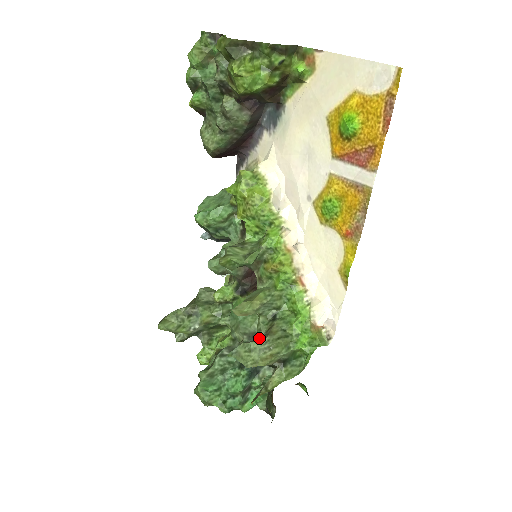
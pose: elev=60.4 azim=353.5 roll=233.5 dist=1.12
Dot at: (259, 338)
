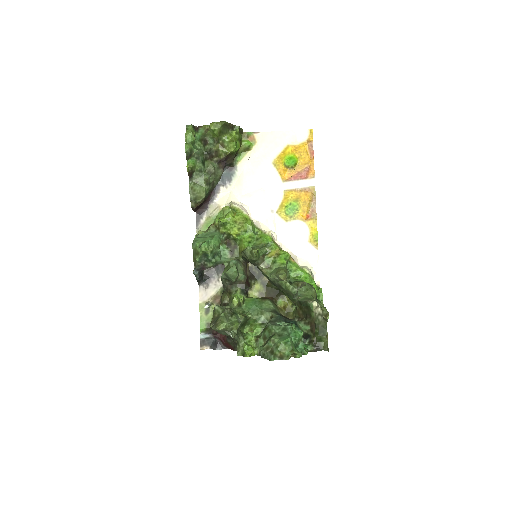
Dot at: occluded
